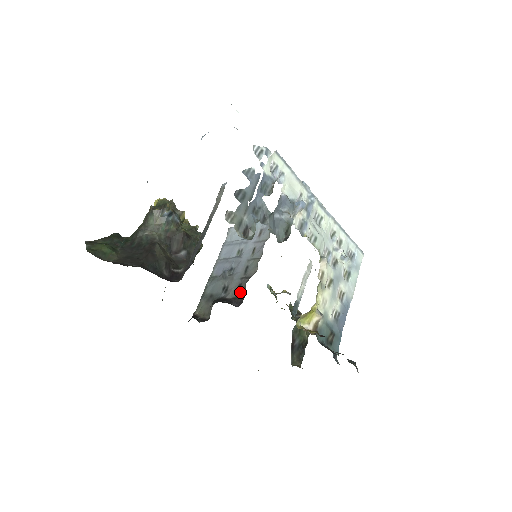
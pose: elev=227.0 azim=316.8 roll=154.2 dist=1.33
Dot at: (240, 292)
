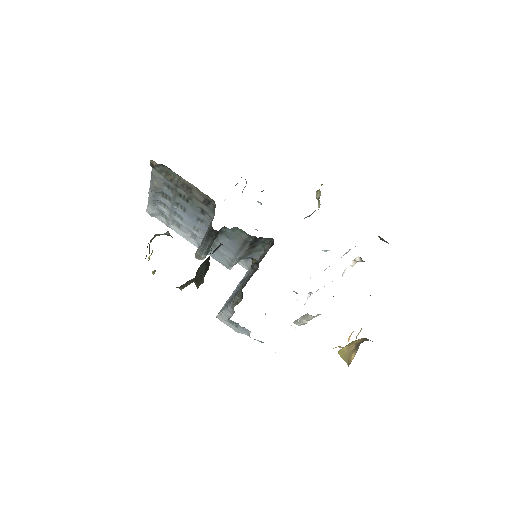
Dot at: (266, 253)
